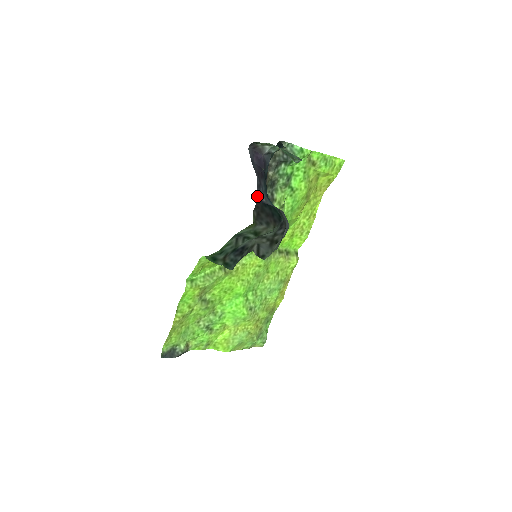
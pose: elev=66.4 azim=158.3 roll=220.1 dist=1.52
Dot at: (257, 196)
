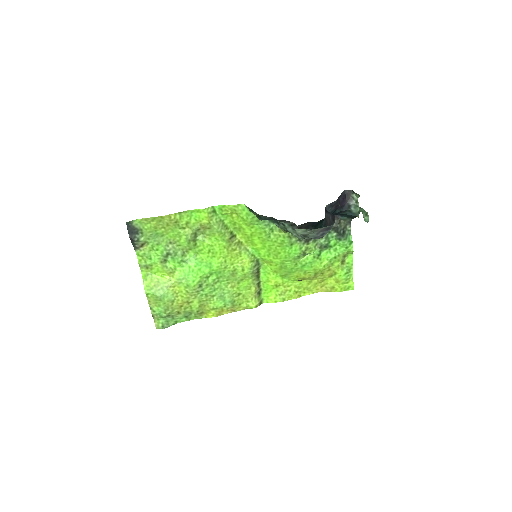
Dot at: (326, 206)
